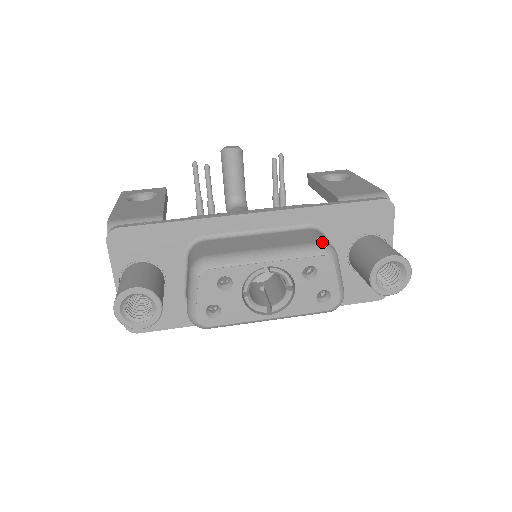
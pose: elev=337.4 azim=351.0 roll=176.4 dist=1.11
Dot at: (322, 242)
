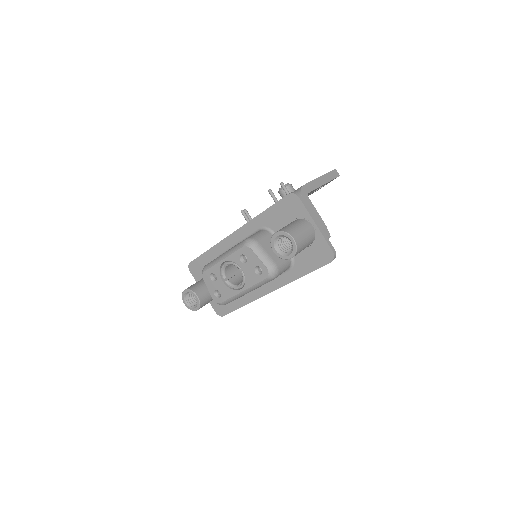
Dot at: (246, 238)
